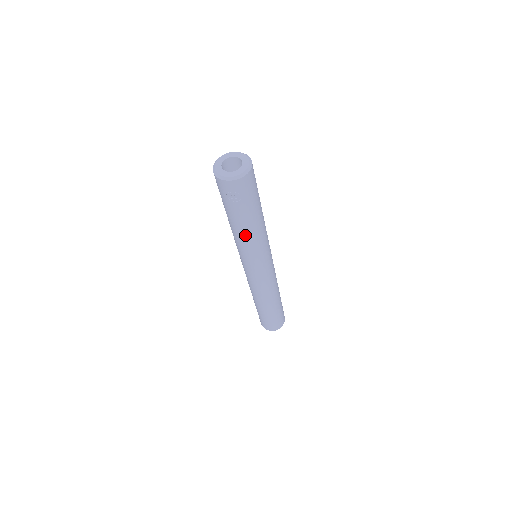
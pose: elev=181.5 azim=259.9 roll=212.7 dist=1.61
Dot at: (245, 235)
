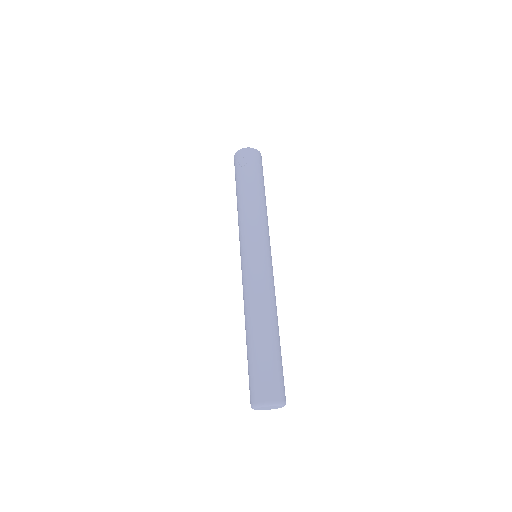
Dot at: (246, 202)
